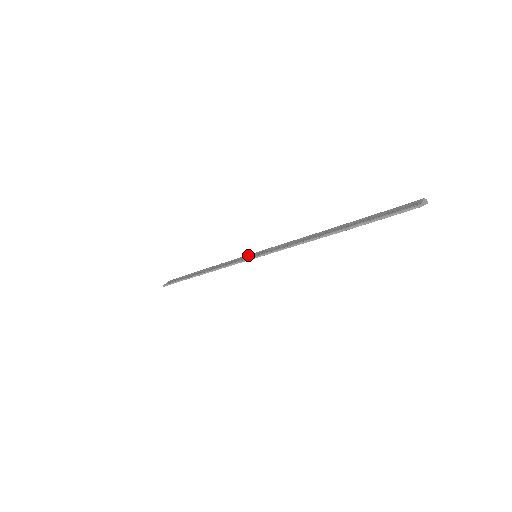
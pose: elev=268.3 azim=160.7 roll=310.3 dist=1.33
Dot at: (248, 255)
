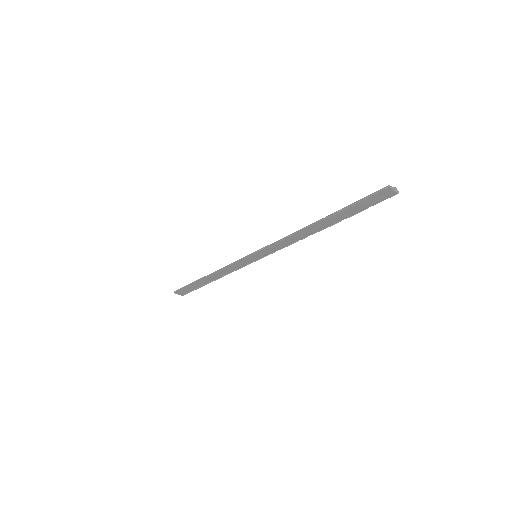
Dot at: occluded
